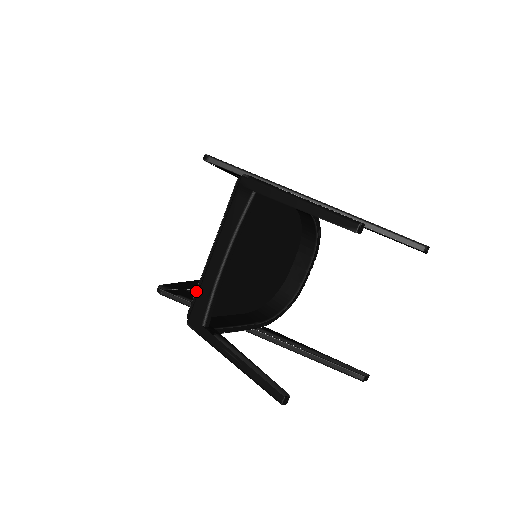
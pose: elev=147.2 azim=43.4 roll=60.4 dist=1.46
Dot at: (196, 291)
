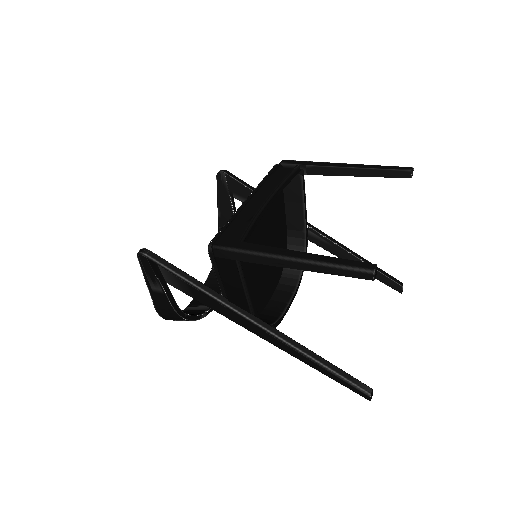
Dot at: (225, 224)
